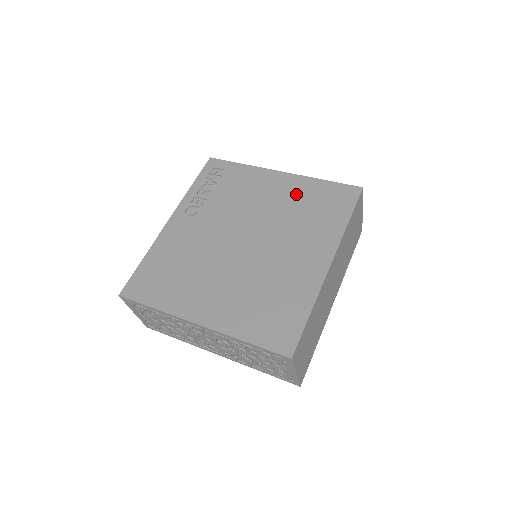
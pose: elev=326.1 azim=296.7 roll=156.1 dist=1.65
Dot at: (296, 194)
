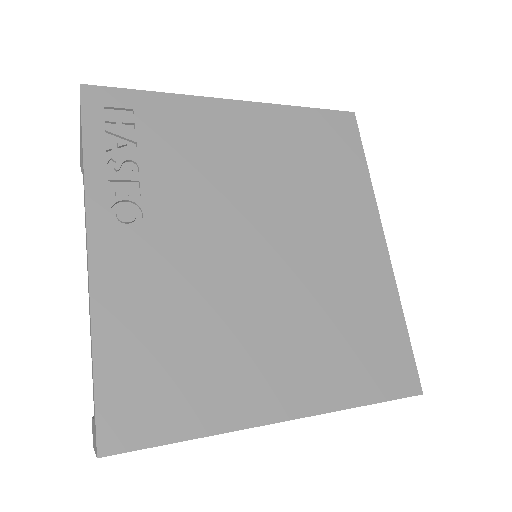
Dot at: (281, 139)
